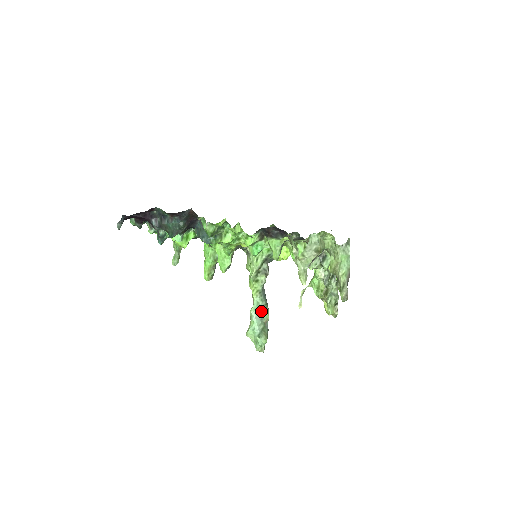
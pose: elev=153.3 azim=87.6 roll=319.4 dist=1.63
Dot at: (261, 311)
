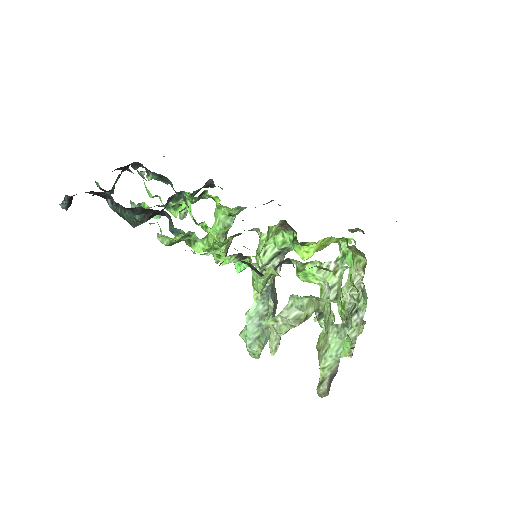
Dot at: (259, 317)
